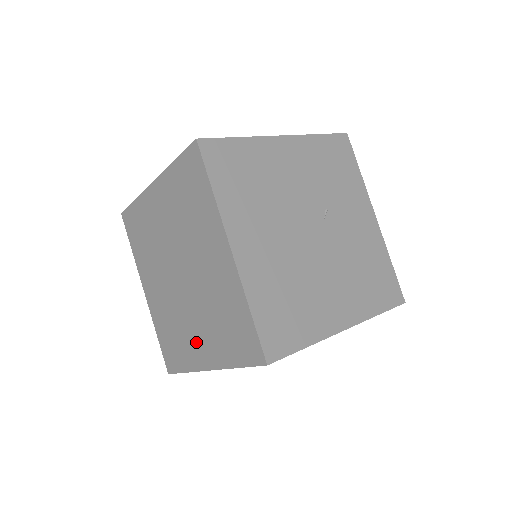
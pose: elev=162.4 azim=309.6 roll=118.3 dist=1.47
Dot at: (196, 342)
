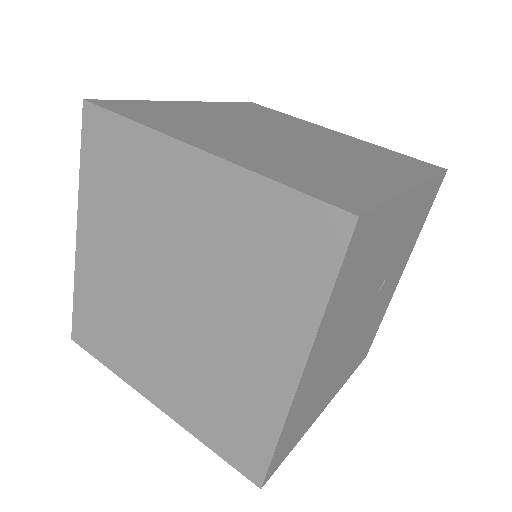
Dot at: (151, 369)
